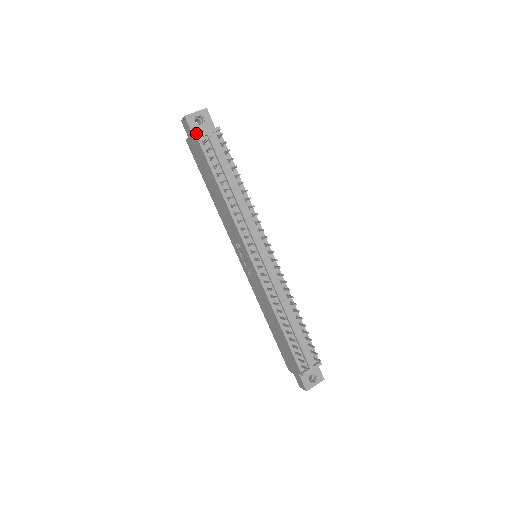
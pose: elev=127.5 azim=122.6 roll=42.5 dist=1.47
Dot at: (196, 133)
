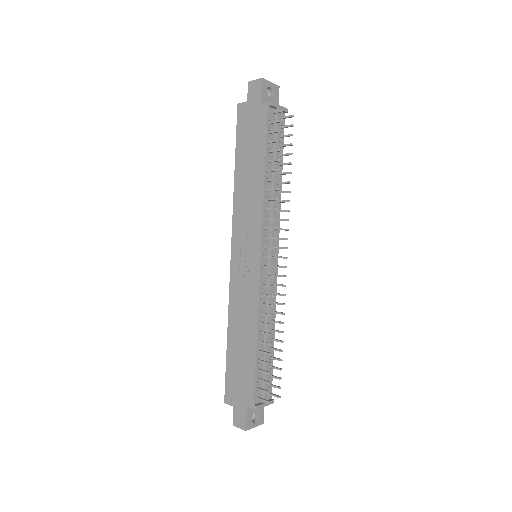
Dot at: (264, 101)
